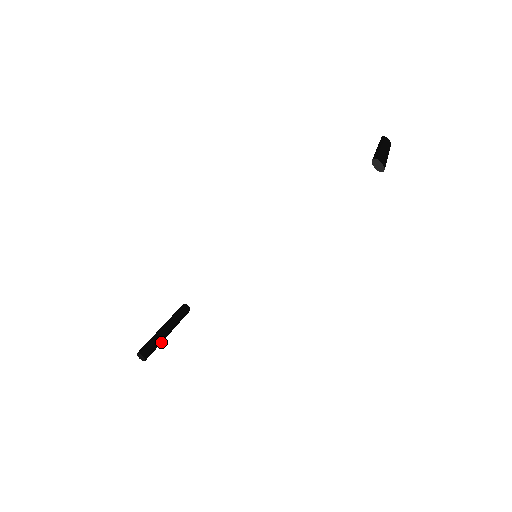
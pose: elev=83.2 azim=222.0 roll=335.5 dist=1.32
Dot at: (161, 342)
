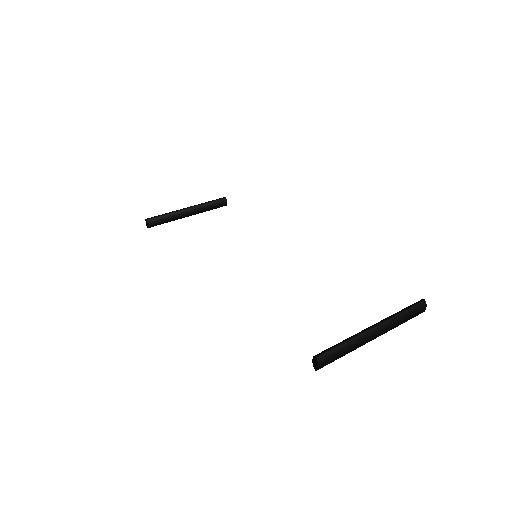
Dot at: (174, 220)
